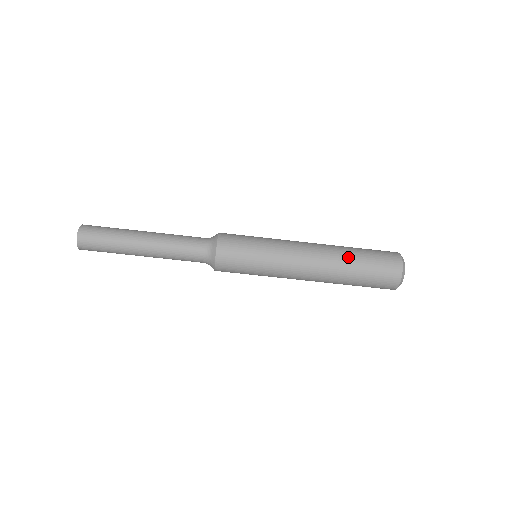
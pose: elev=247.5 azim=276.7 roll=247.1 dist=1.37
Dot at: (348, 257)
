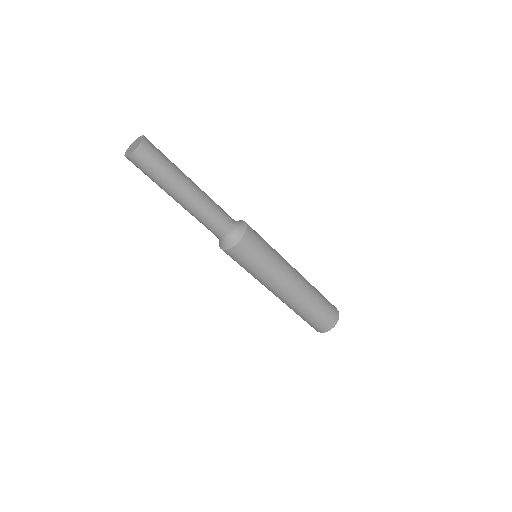
Dot at: (315, 294)
